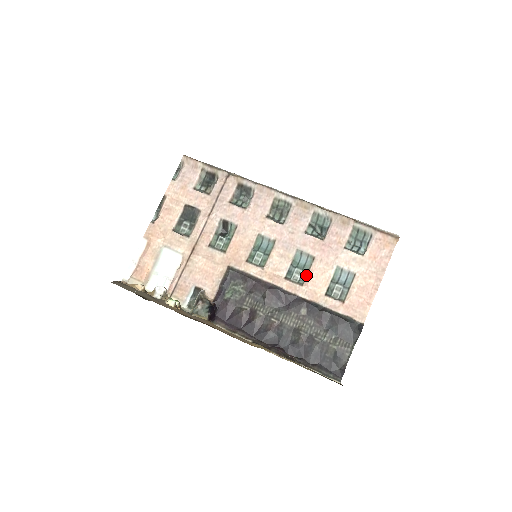
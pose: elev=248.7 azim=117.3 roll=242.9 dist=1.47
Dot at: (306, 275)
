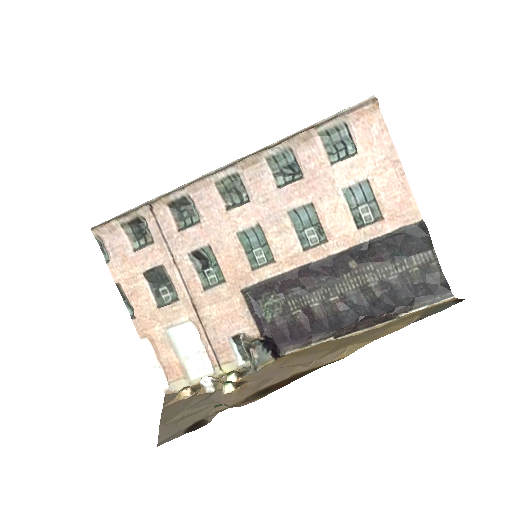
Dot at: (321, 228)
